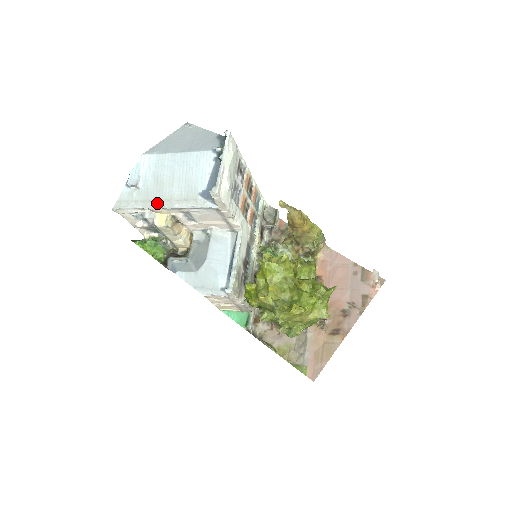
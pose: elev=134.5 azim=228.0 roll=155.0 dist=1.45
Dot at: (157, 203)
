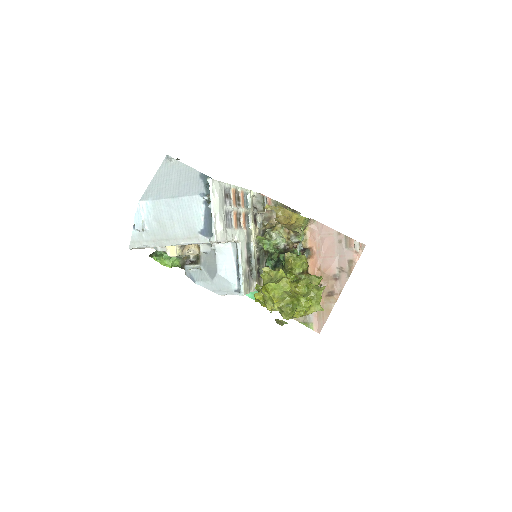
Dot at: (165, 242)
